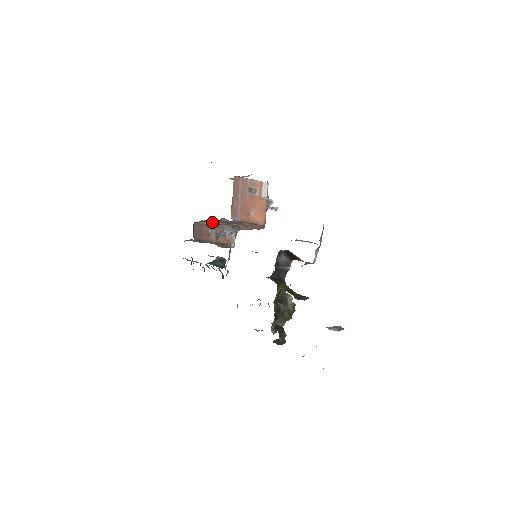
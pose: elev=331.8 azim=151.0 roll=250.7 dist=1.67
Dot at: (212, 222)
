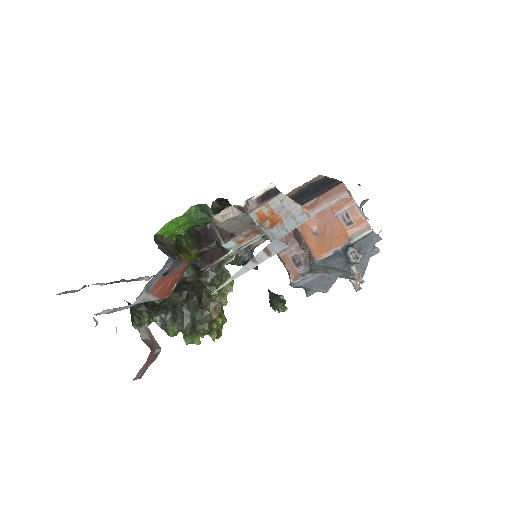
Dot at: occluded
